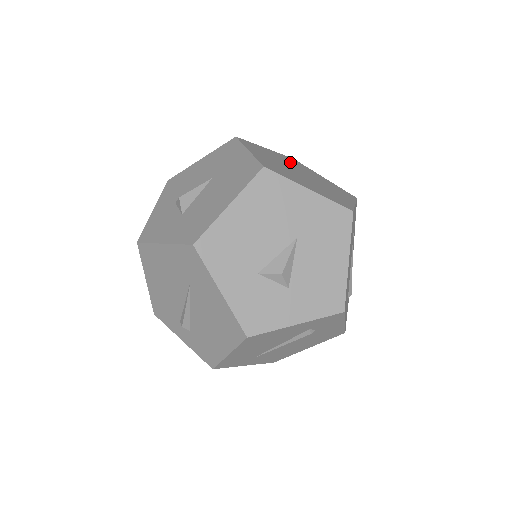
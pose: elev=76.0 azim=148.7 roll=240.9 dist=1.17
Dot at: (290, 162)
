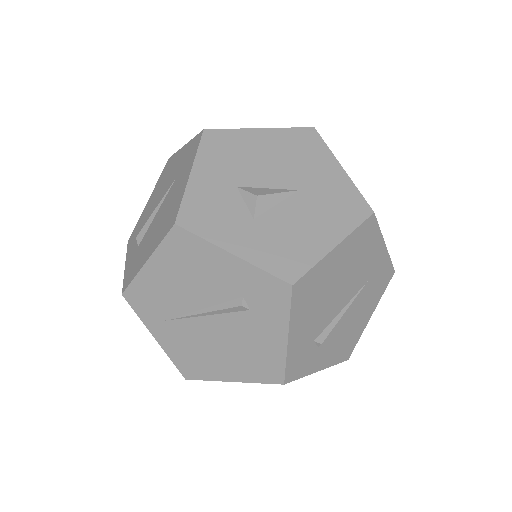
Dot at: occluded
